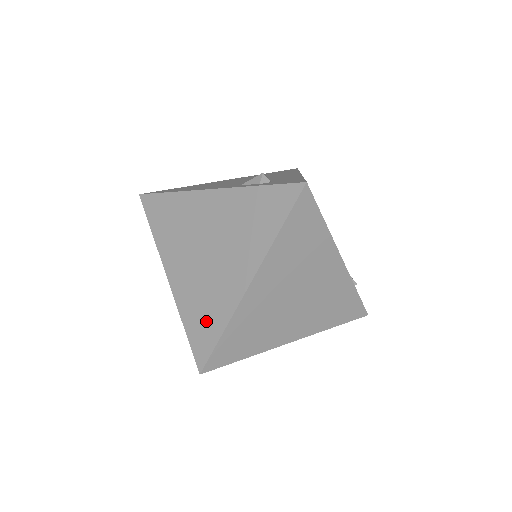
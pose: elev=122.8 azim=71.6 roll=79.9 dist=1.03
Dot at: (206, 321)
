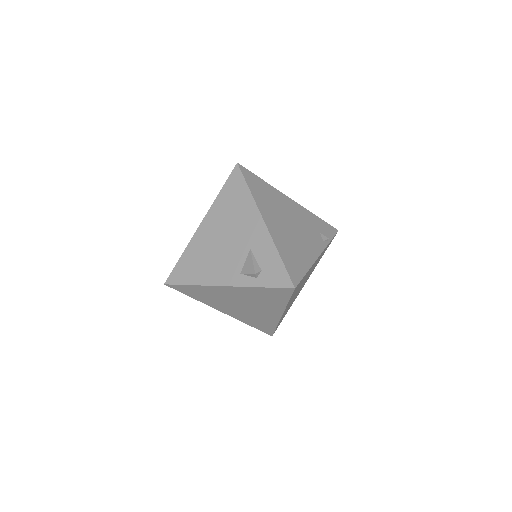
Dot at: (262, 324)
